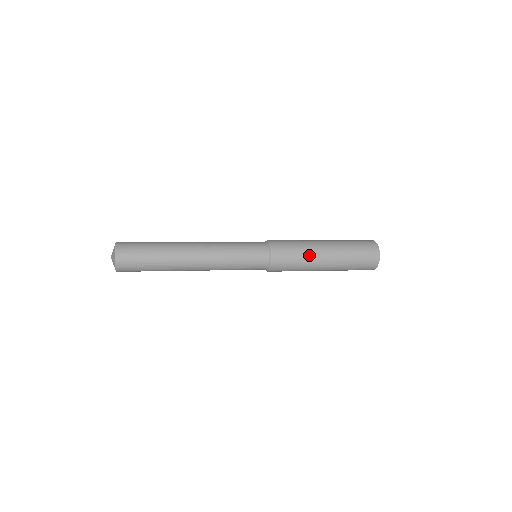
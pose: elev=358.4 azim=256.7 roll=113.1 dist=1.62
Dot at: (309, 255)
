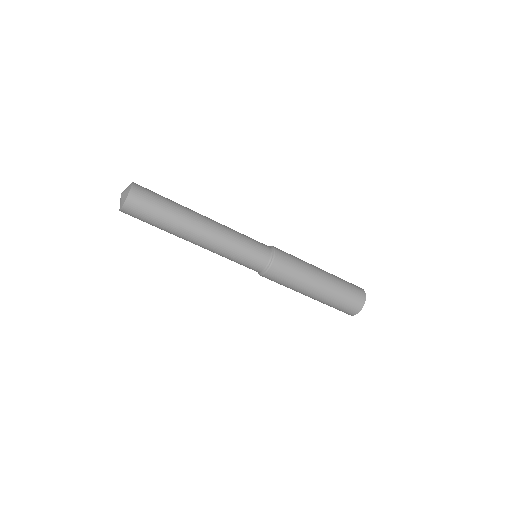
Dot at: occluded
